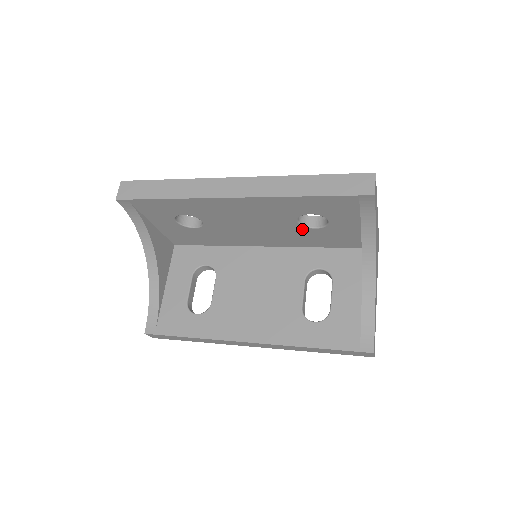
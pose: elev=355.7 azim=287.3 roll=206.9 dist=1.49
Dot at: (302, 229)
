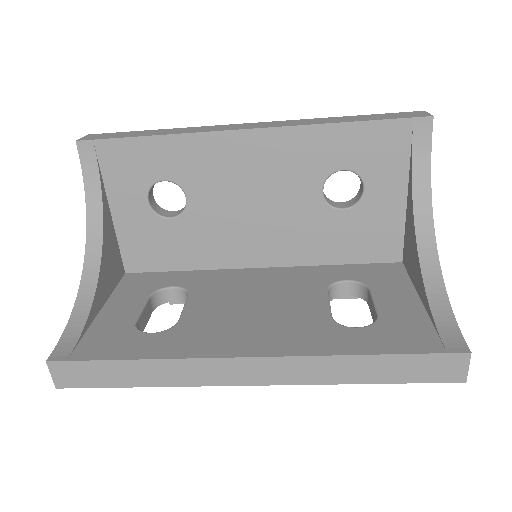
Dot at: (325, 213)
